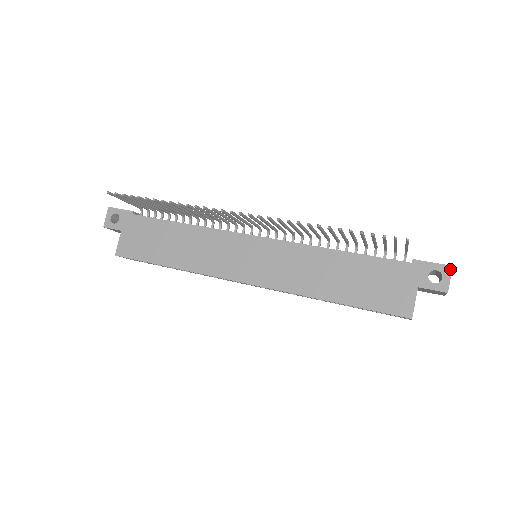
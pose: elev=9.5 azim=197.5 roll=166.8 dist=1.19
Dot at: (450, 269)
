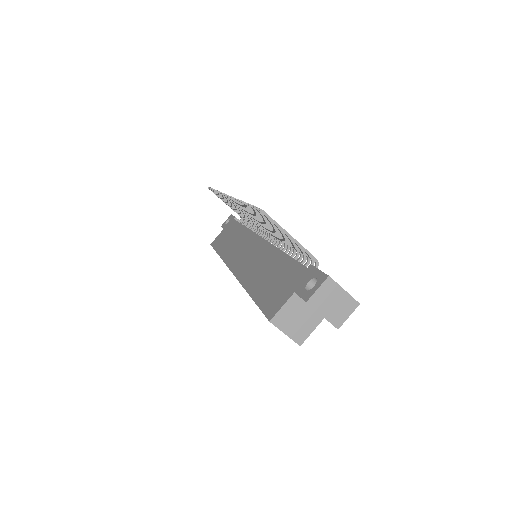
Dot at: (325, 278)
